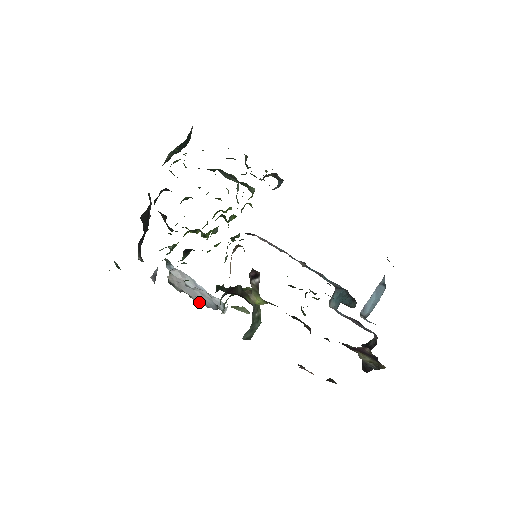
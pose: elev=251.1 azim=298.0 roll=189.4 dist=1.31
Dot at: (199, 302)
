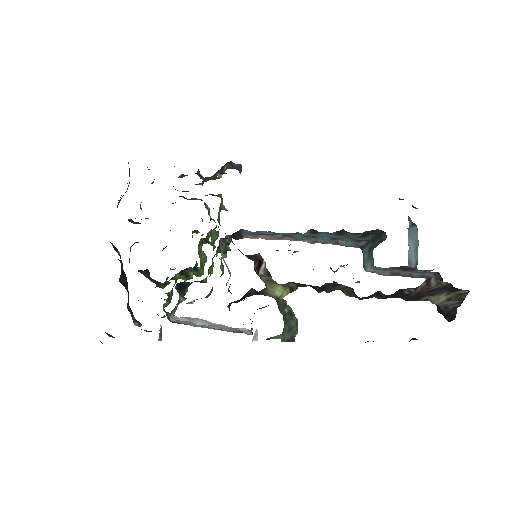
Dot at: occluded
